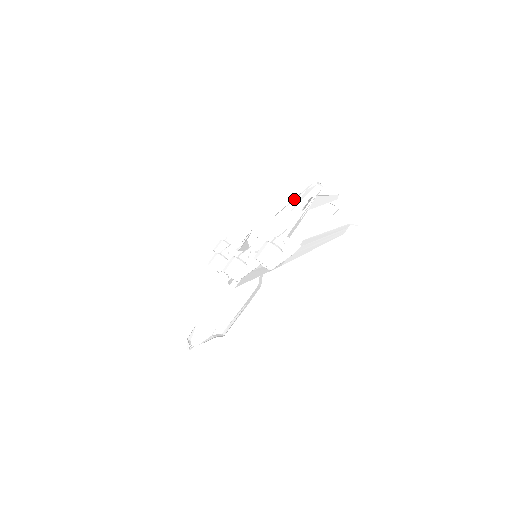
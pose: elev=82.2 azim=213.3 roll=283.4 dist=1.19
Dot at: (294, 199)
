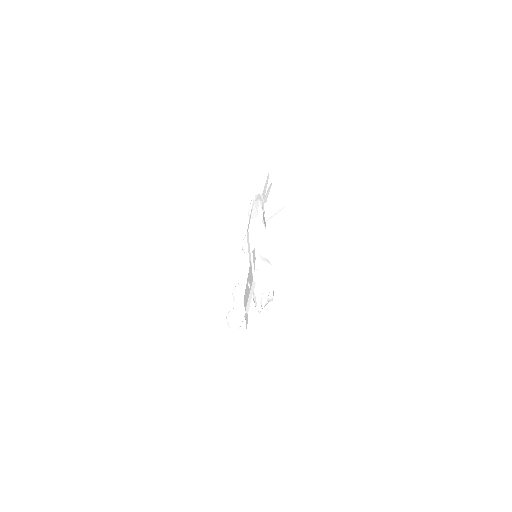
Dot at: (251, 212)
